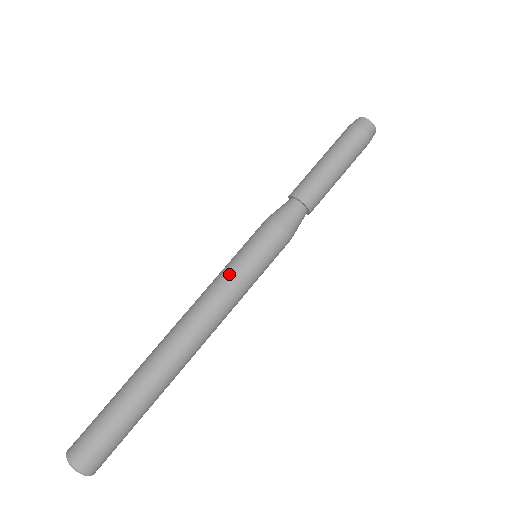
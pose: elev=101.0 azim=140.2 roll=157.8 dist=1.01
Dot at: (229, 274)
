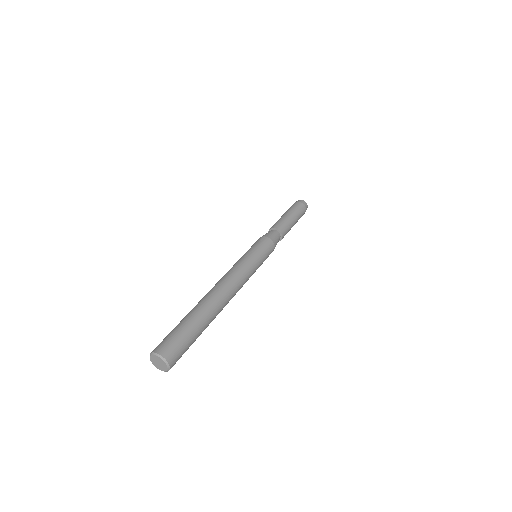
Dot at: (249, 260)
